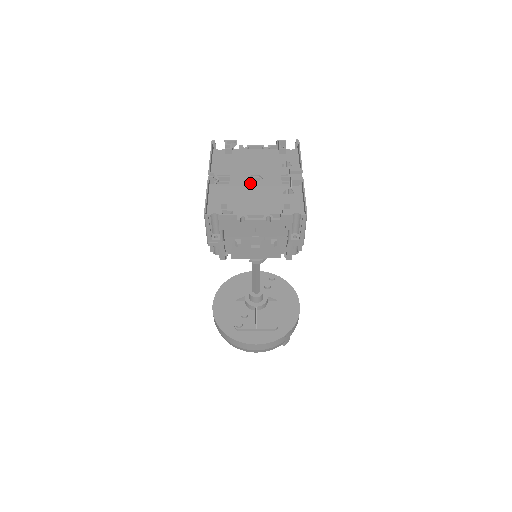
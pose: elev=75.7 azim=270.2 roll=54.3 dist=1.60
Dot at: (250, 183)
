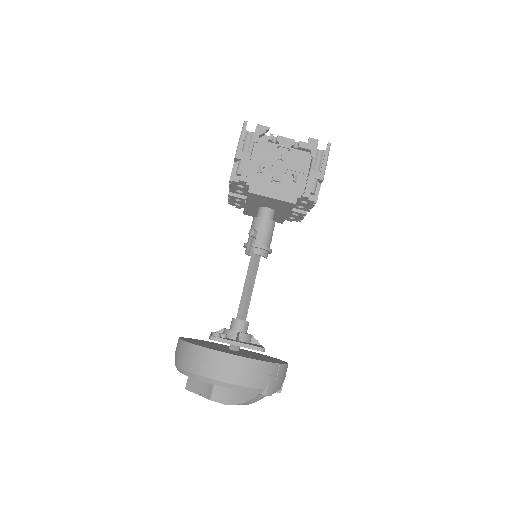
Dot at: occluded
